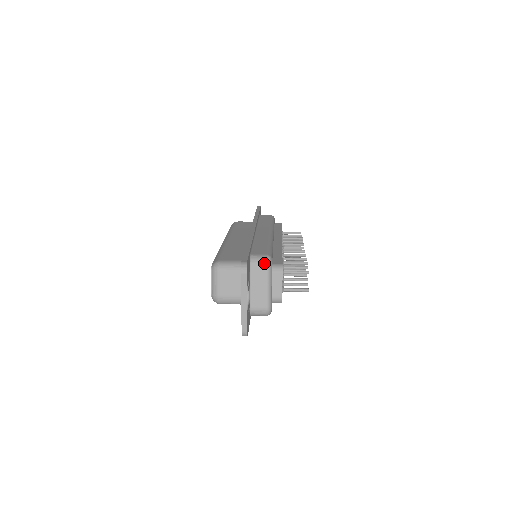
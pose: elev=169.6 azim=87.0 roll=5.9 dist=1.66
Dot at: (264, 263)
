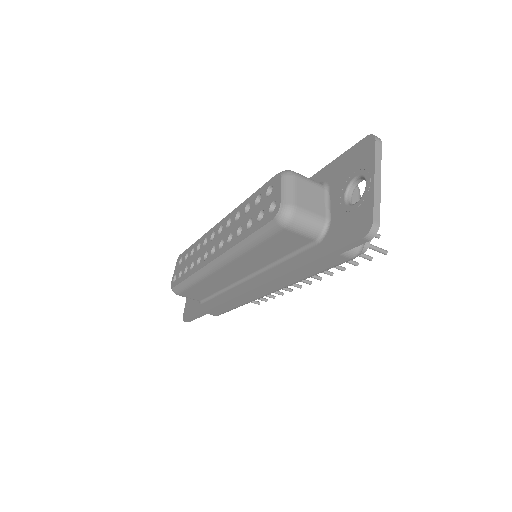
Dot at: occluded
